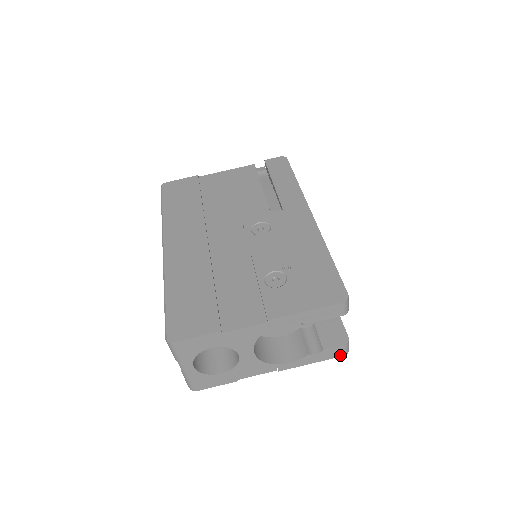
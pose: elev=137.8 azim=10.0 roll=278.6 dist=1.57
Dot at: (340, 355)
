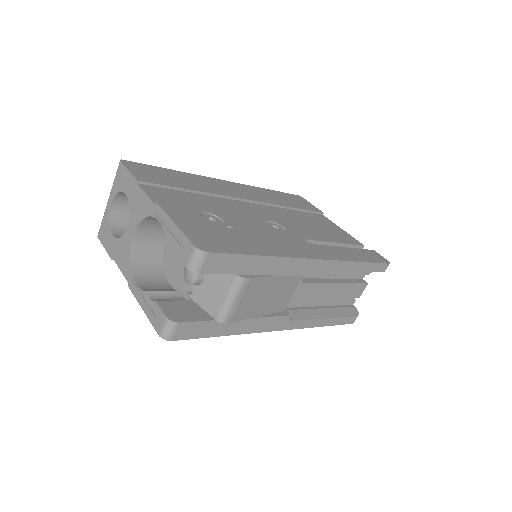
Dot at: (158, 330)
